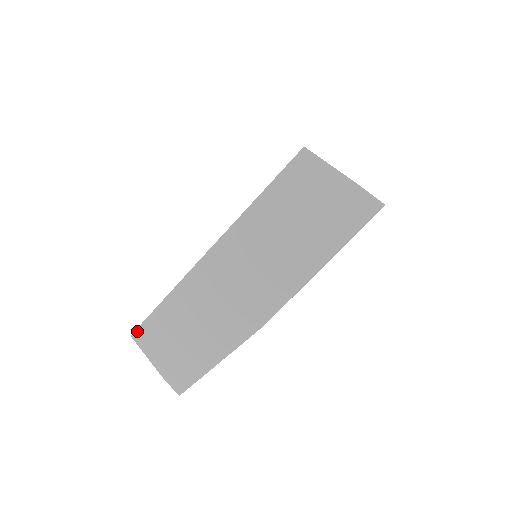
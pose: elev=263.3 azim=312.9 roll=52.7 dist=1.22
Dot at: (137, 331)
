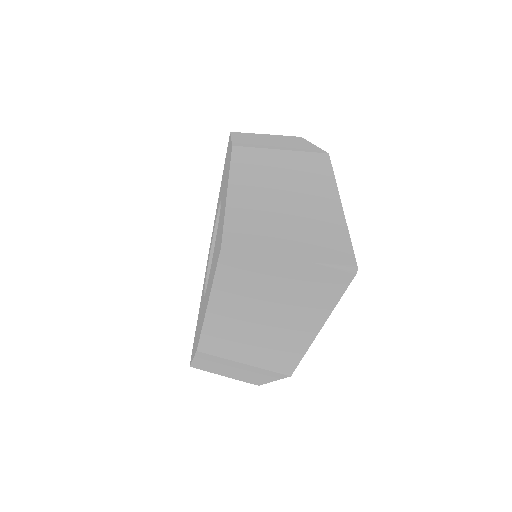
Dot at: (192, 366)
